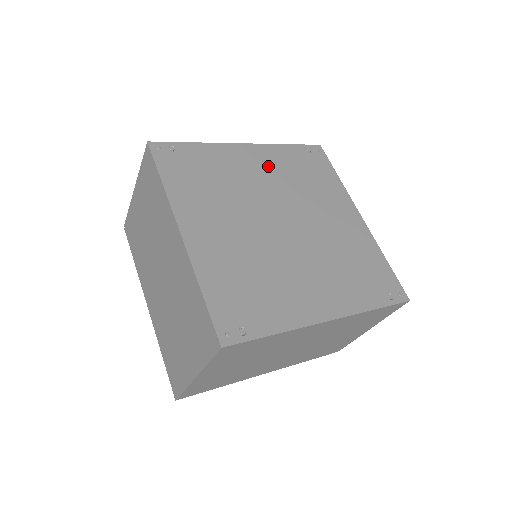
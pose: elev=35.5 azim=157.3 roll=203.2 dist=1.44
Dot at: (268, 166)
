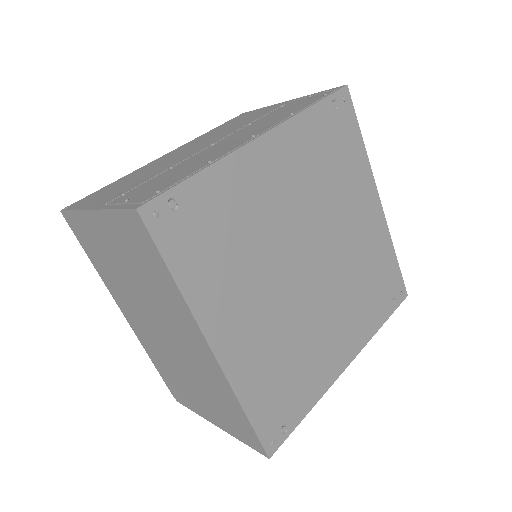
Dot at: (292, 169)
